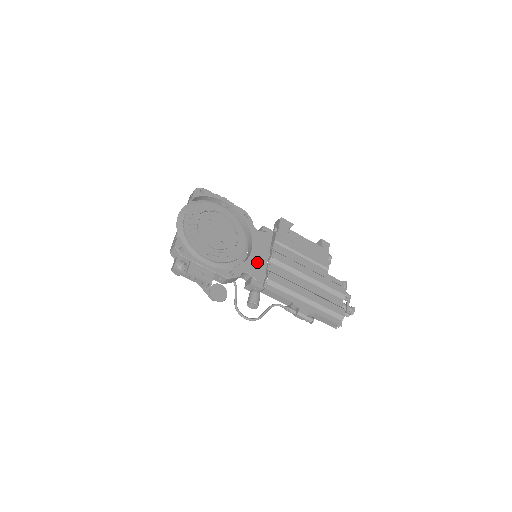
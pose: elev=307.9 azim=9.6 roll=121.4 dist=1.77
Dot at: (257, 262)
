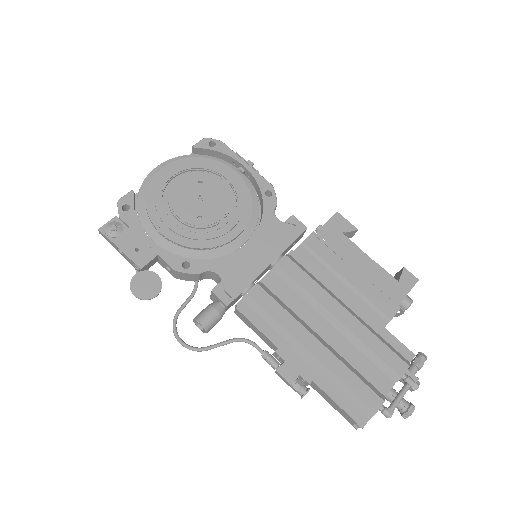
Dot at: (245, 263)
